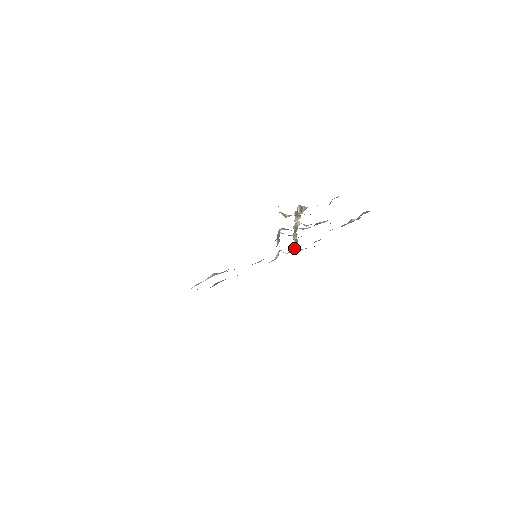
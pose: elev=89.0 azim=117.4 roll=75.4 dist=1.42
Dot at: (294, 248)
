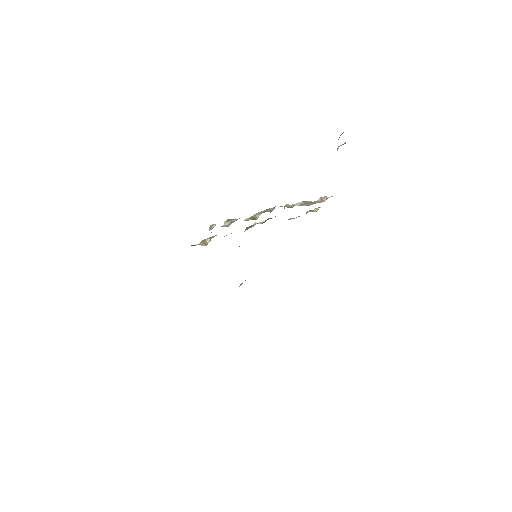
Dot at: occluded
